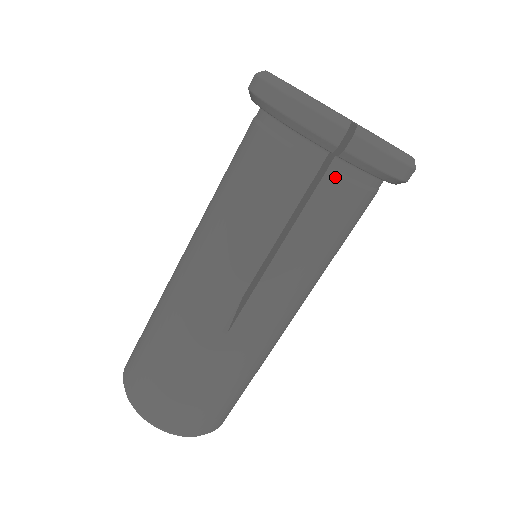
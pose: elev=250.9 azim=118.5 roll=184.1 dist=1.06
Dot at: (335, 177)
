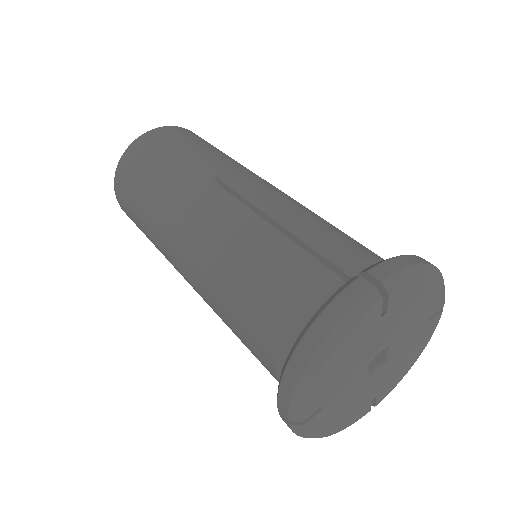
Dot at: occluded
